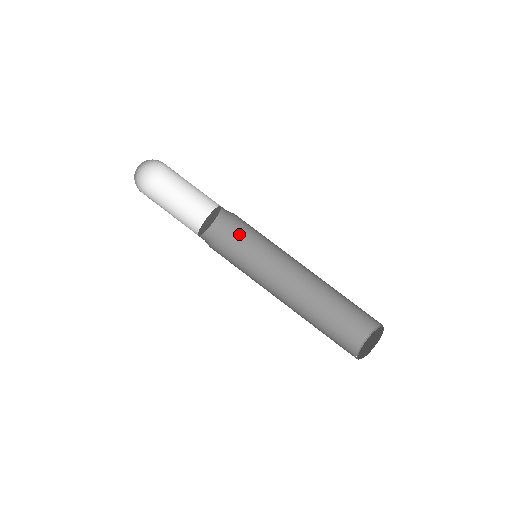
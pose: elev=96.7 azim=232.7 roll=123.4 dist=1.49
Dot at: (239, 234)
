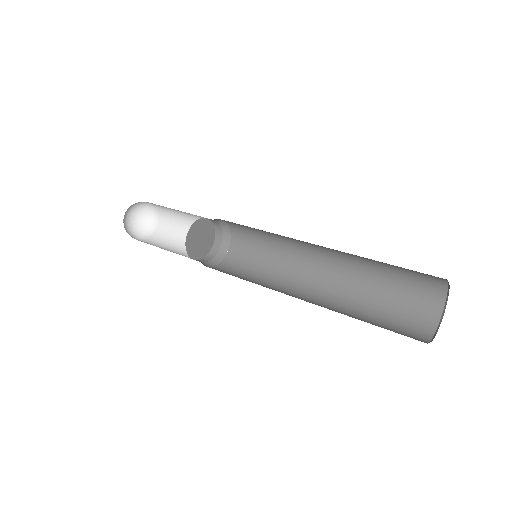
Dot at: (239, 255)
